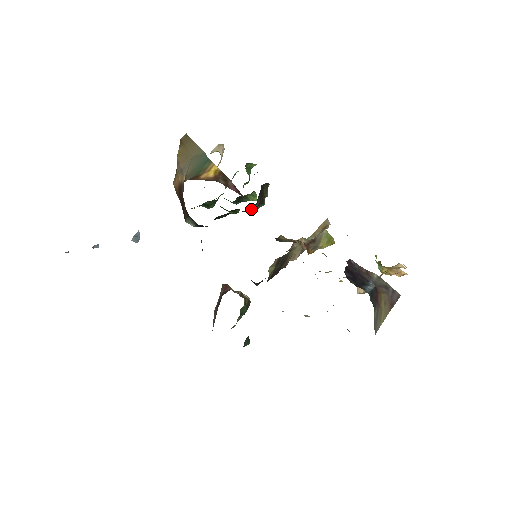
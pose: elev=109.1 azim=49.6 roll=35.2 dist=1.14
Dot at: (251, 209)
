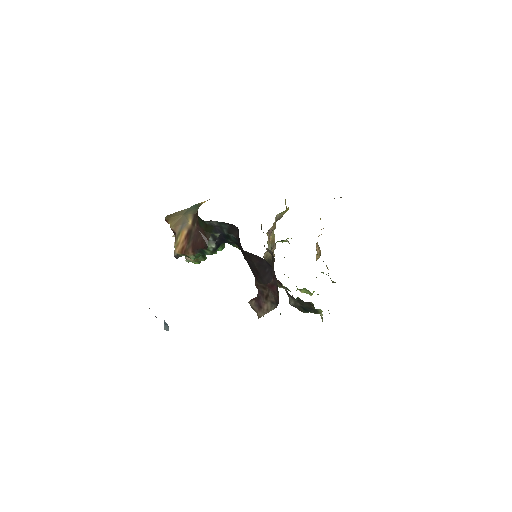
Dot at: occluded
